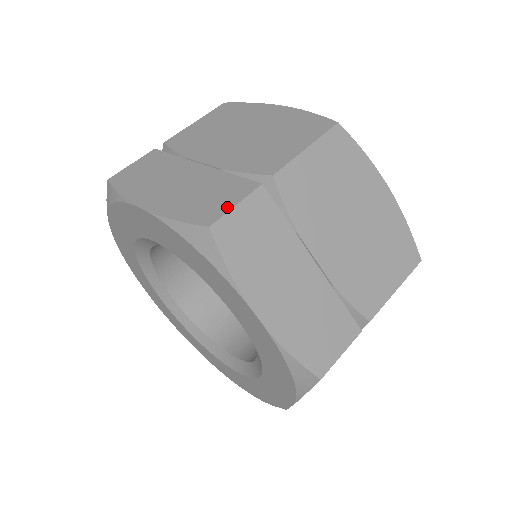
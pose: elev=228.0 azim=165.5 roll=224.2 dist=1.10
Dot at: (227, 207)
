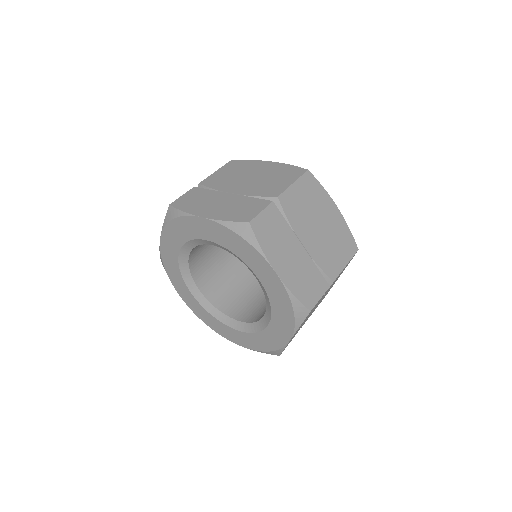
Dot at: (317, 299)
